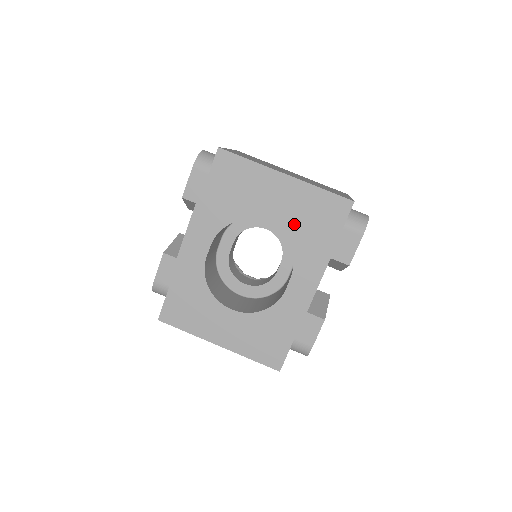
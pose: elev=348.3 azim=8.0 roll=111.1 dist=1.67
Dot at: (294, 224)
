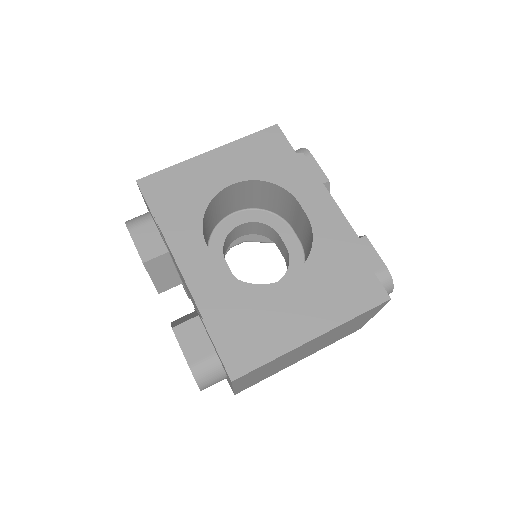
Dot at: (254, 165)
